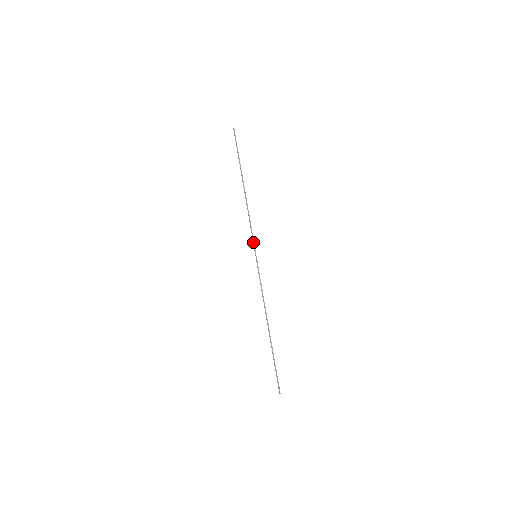
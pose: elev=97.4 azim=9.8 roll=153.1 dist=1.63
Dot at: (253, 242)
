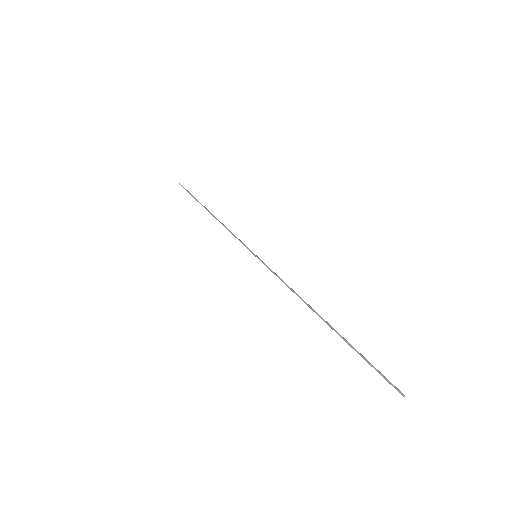
Dot at: (245, 245)
